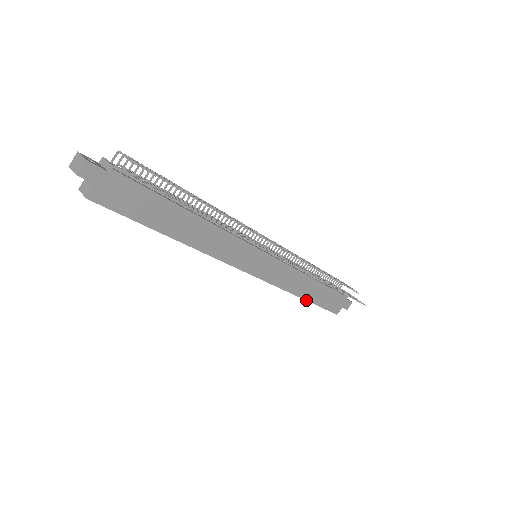
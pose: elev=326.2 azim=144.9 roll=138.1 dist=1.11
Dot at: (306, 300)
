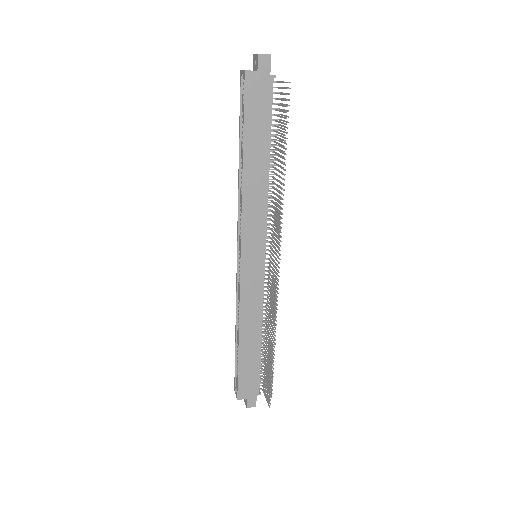
Dot at: (239, 346)
